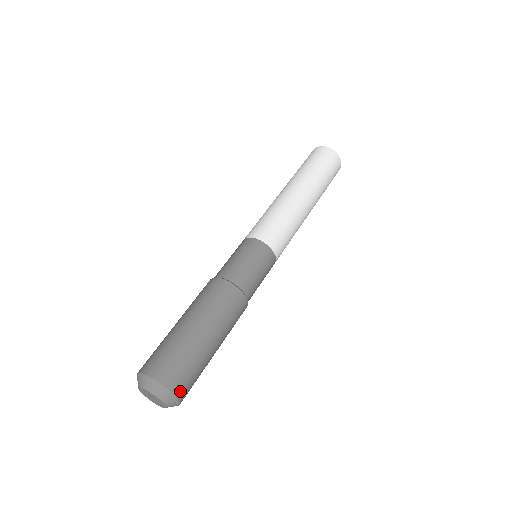
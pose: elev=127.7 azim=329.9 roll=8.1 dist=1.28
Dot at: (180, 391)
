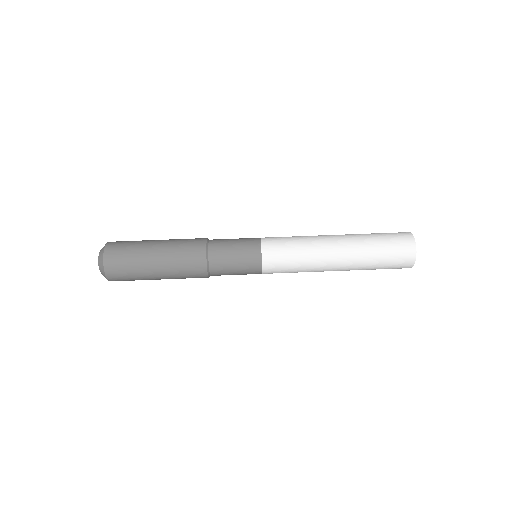
Dot at: (111, 274)
